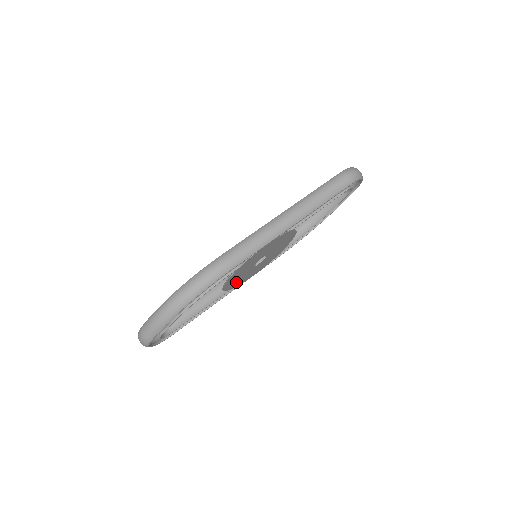
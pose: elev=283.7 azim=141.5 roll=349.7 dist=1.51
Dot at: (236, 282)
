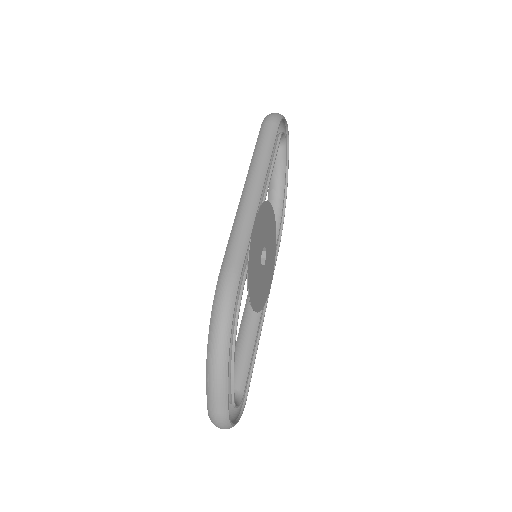
Dot at: (260, 296)
